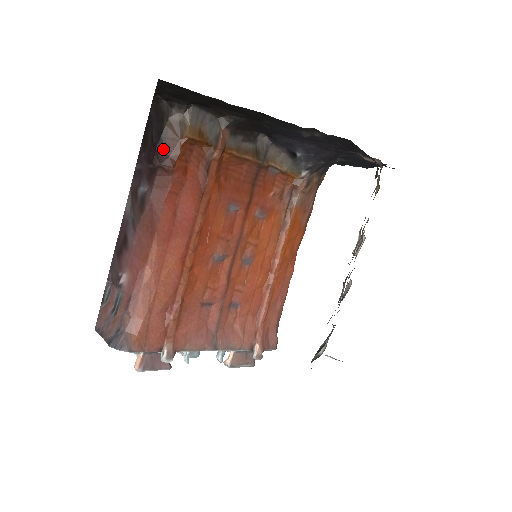
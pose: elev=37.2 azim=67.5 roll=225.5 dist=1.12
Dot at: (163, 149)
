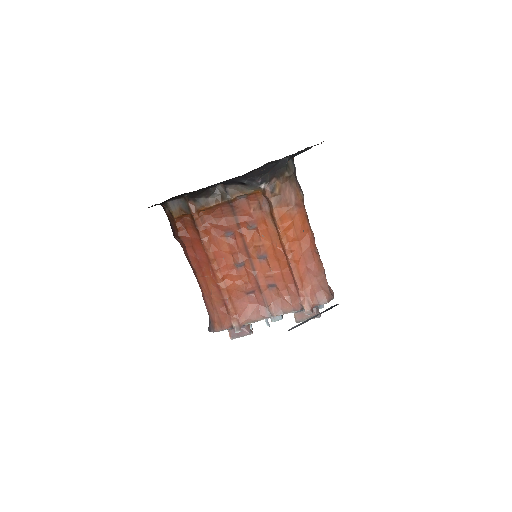
Dot at: (173, 228)
